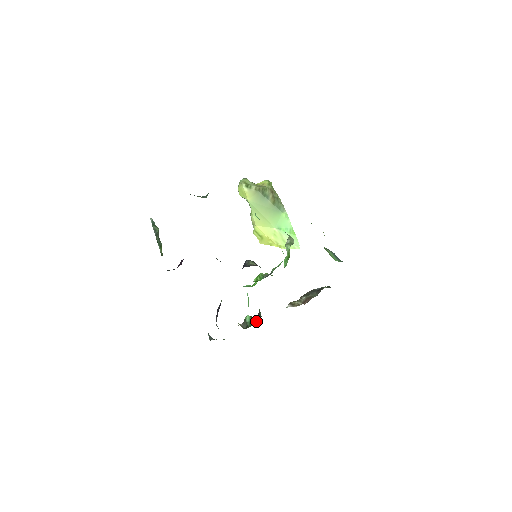
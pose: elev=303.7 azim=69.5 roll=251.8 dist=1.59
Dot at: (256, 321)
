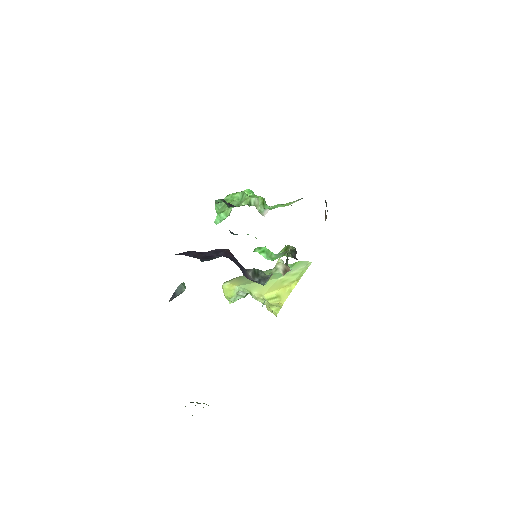
Dot at: occluded
